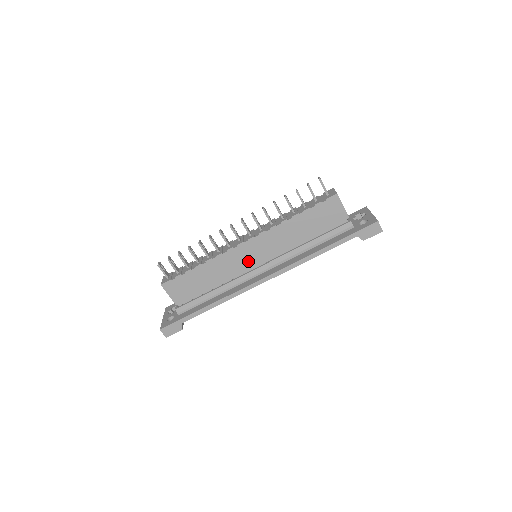
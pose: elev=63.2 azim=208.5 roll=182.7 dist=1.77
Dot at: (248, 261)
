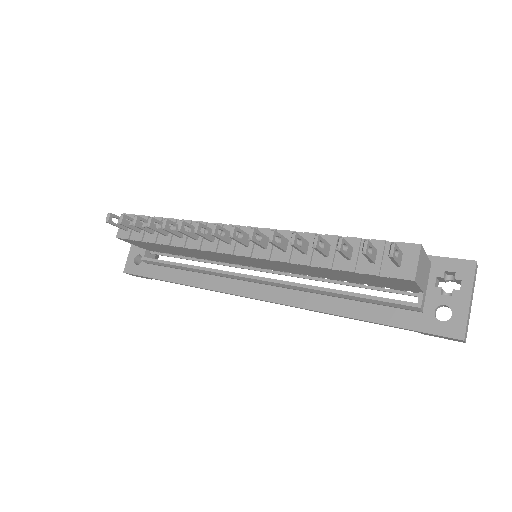
Dot at: (241, 262)
